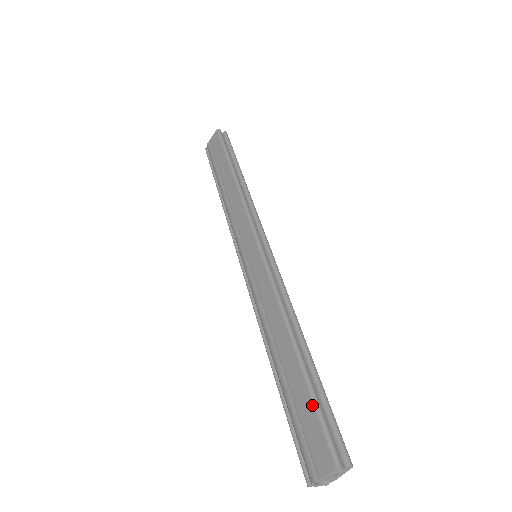
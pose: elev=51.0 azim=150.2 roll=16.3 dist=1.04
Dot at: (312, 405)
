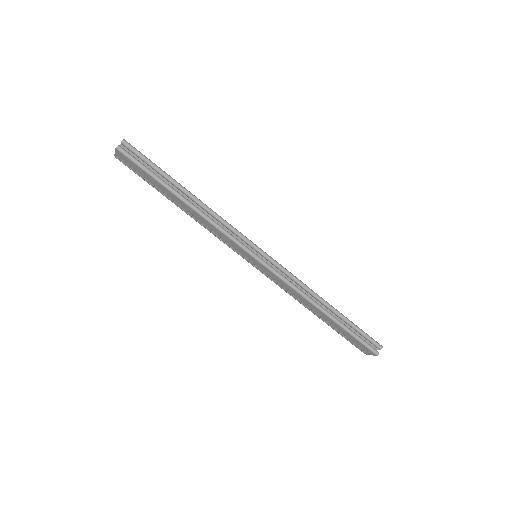
Dot at: (352, 337)
